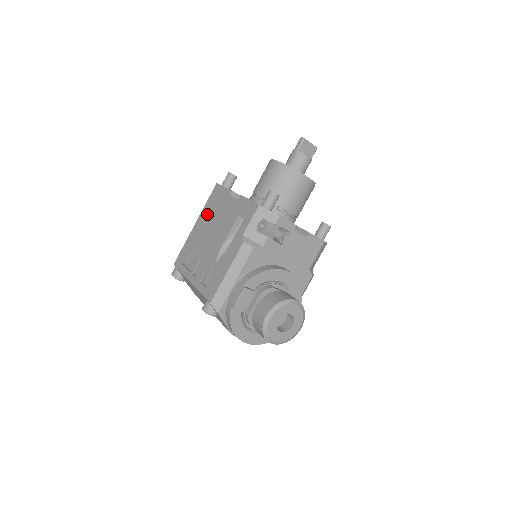
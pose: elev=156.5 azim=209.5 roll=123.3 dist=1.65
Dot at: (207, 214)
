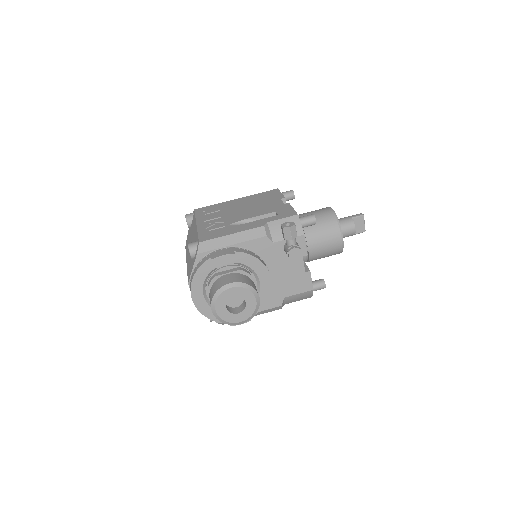
Dot at: (252, 199)
